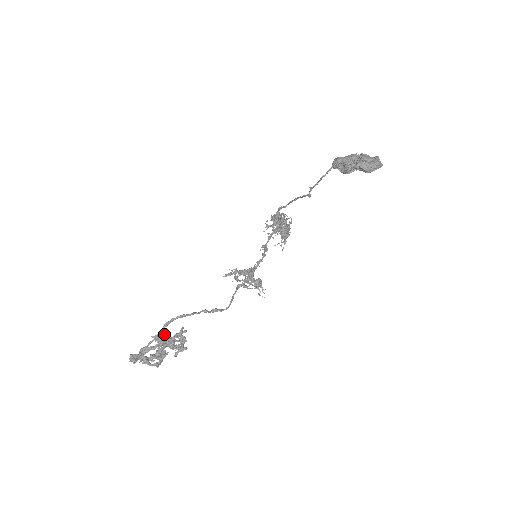
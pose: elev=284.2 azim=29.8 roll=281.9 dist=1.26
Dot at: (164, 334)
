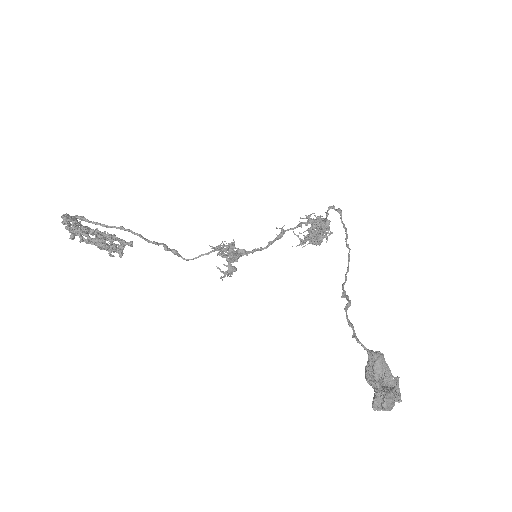
Dot at: (106, 244)
